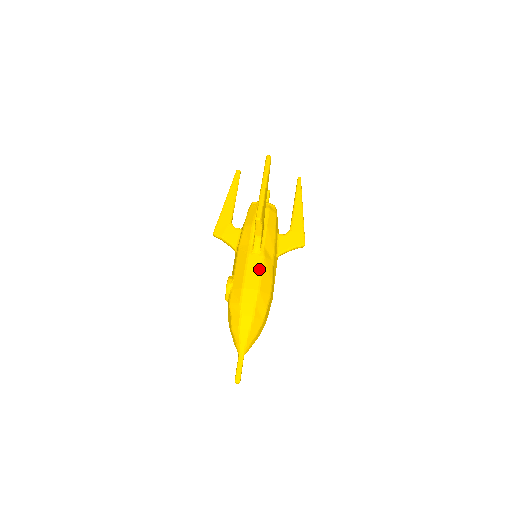
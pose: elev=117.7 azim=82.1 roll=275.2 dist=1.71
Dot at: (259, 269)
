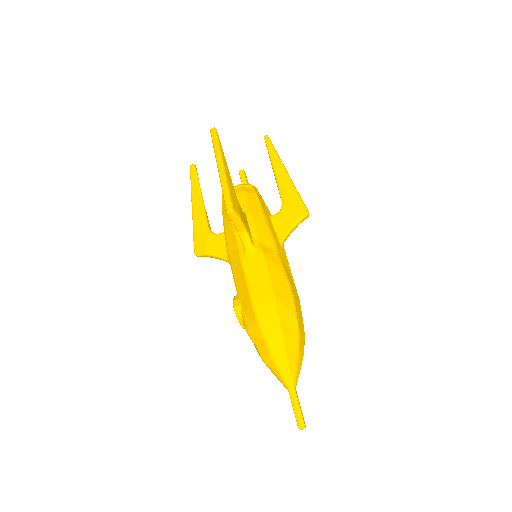
Dot at: (263, 272)
